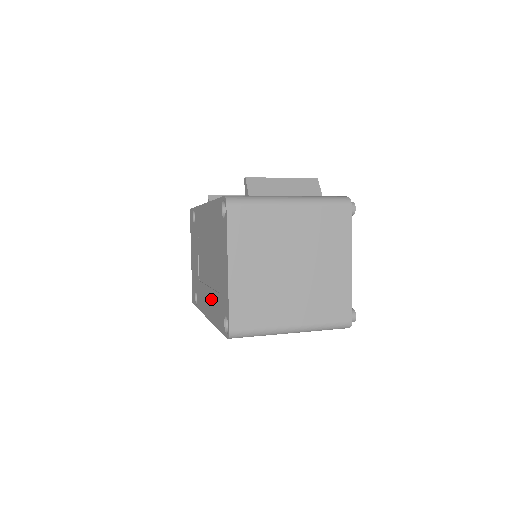
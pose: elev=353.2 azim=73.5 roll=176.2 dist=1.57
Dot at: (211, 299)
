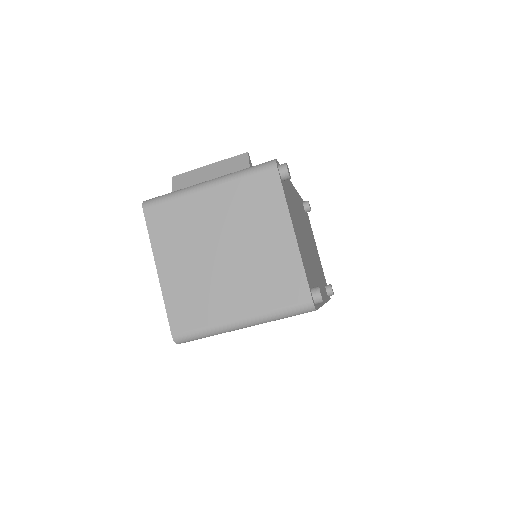
Dot at: occluded
